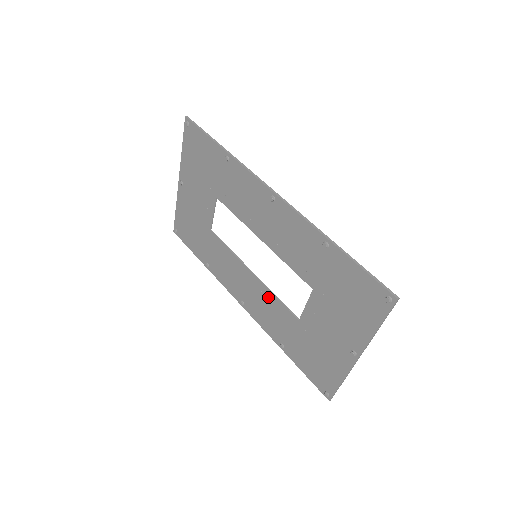
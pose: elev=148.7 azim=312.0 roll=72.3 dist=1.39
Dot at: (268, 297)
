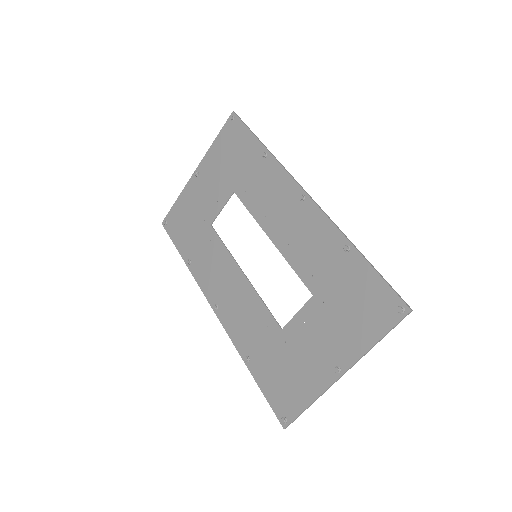
Dot at: (253, 302)
